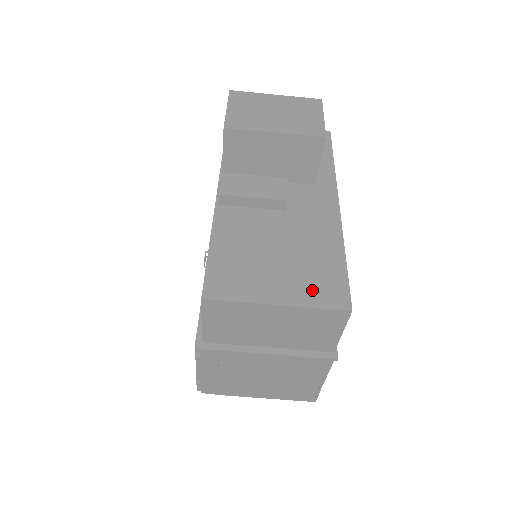
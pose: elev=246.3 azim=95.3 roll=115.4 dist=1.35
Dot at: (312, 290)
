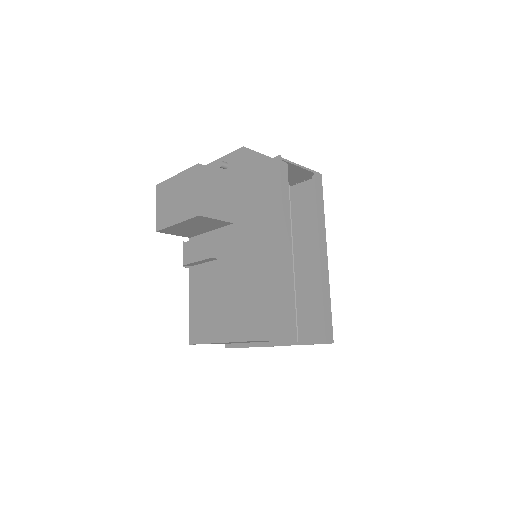
Dot at: (232, 328)
